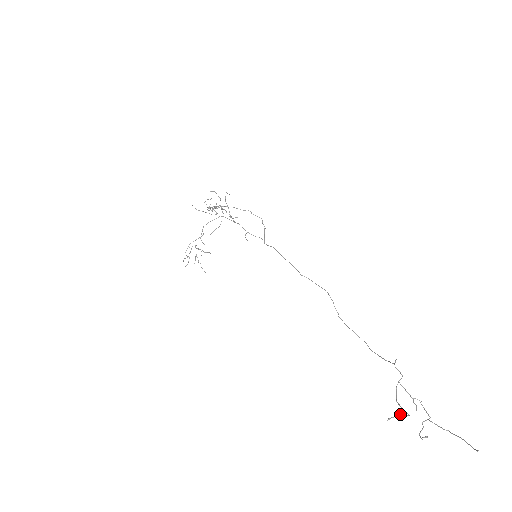
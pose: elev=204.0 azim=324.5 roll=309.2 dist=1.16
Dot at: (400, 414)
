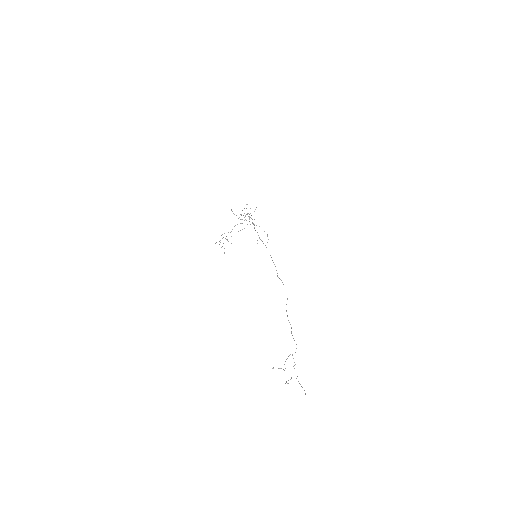
Dot at: (281, 368)
